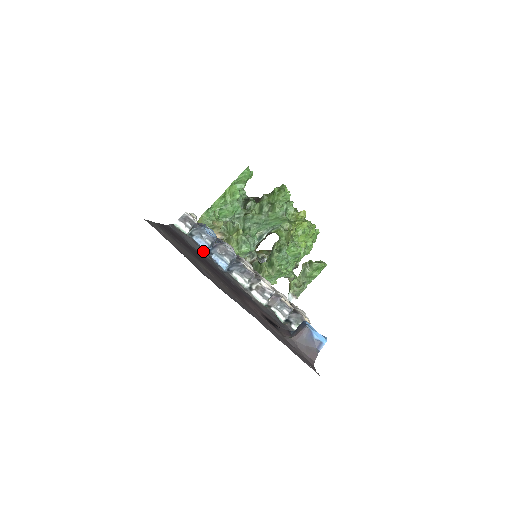
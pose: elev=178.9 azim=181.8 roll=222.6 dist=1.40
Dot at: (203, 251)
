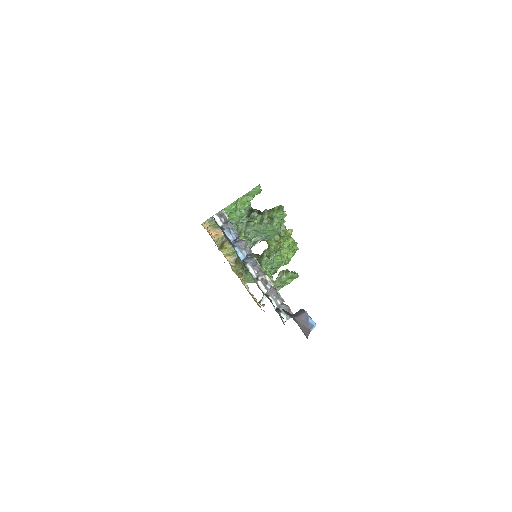
Dot at: (231, 242)
